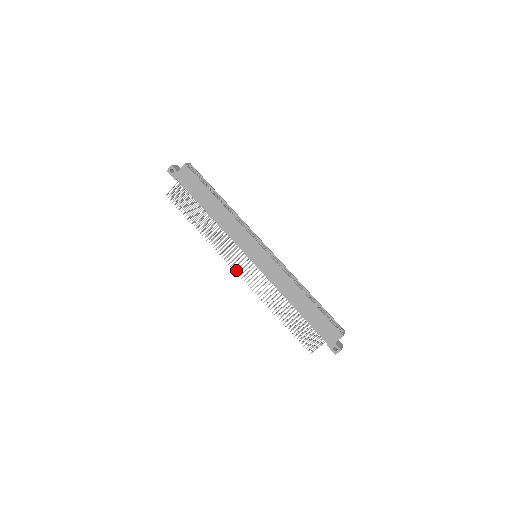
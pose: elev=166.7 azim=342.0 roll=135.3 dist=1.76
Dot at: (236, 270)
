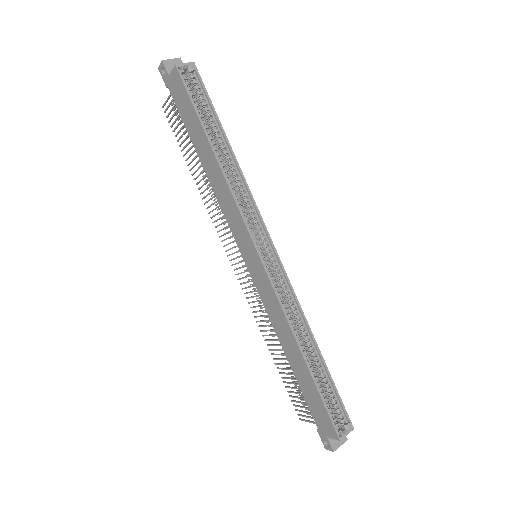
Dot at: (231, 260)
